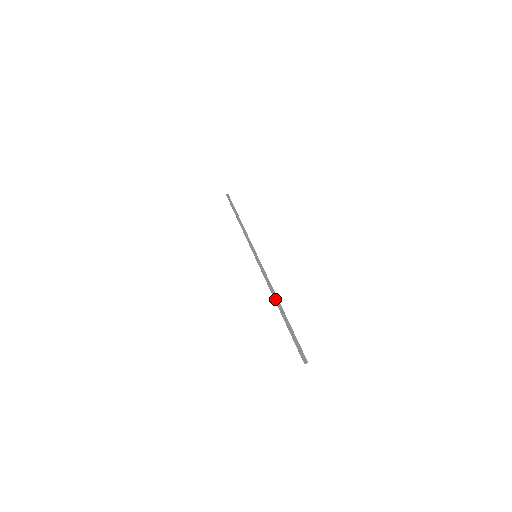
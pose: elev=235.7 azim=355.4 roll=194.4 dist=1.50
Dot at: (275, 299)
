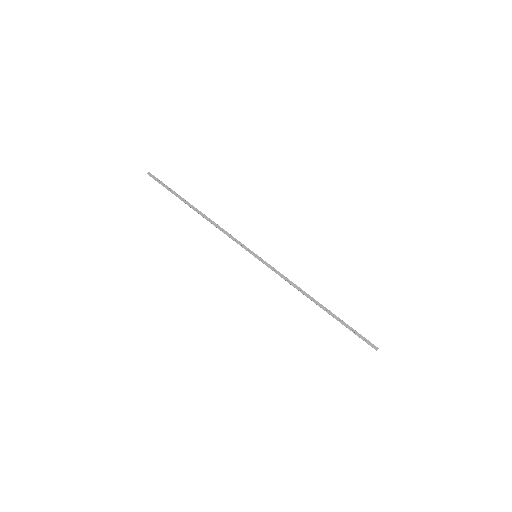
Dot at: occluded
